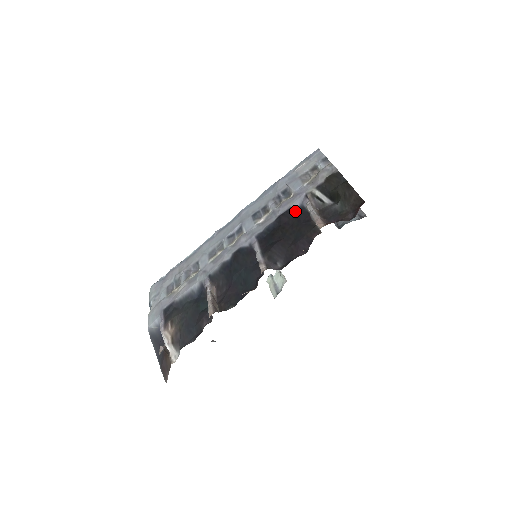
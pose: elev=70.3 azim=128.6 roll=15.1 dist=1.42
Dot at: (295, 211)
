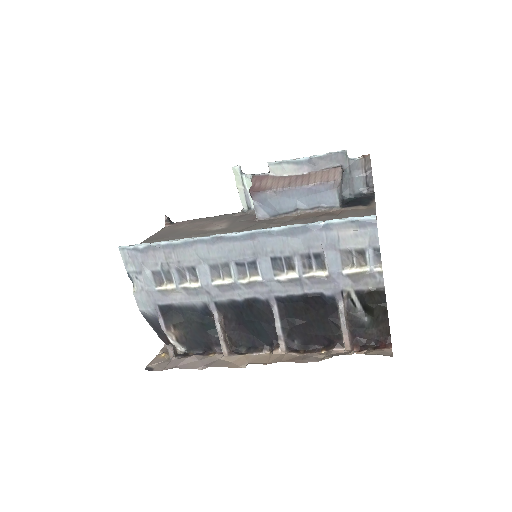
Dot at: (325, 301)
